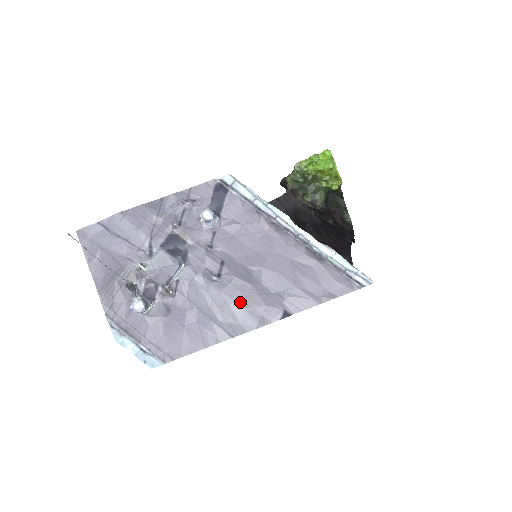
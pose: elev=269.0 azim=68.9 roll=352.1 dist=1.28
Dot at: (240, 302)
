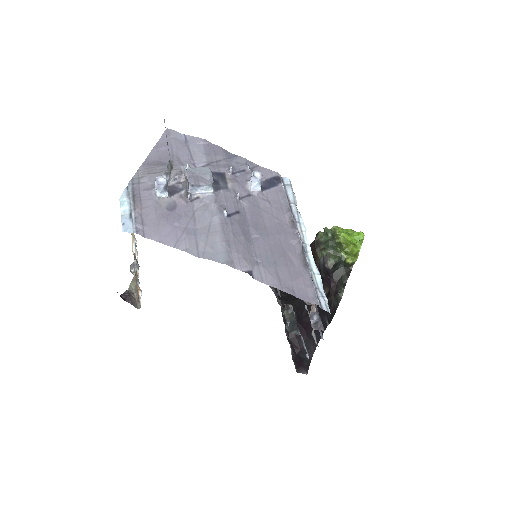
Dot at: (227, 240)
